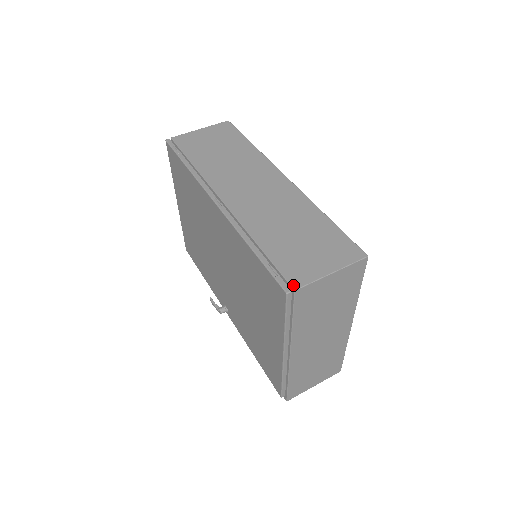
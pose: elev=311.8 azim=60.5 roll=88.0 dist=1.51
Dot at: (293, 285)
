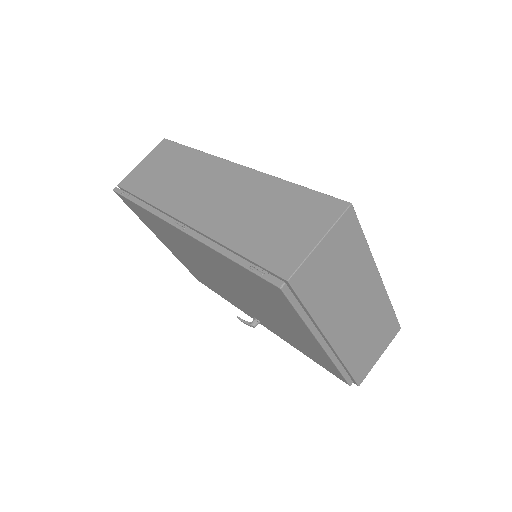
Dot at: (284, 276)
